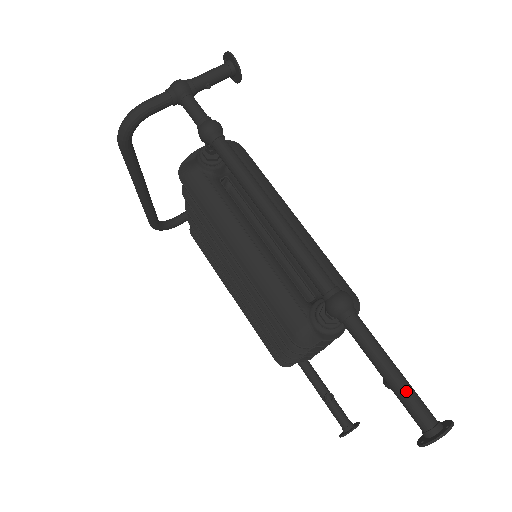
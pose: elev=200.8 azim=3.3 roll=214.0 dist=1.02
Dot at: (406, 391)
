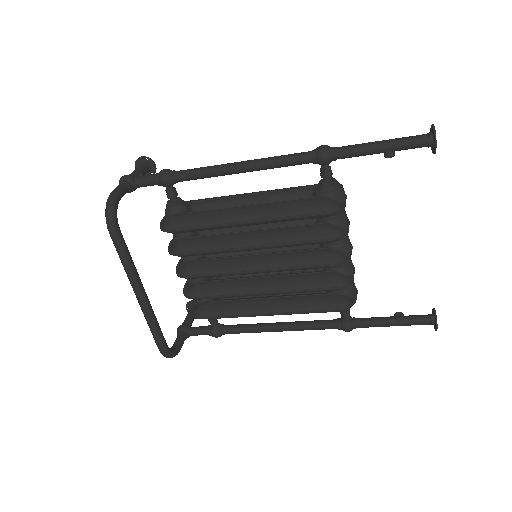
Dot at: (398, 139)
